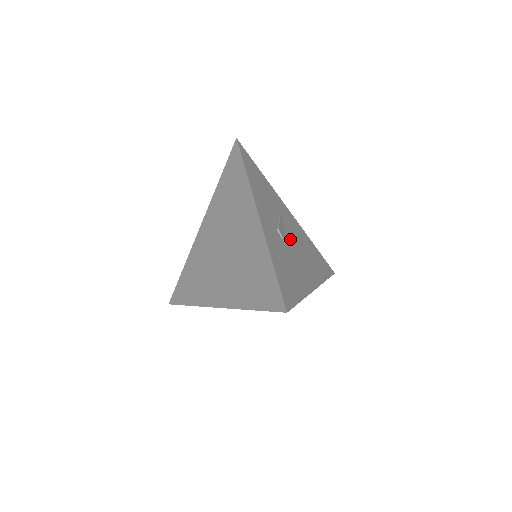
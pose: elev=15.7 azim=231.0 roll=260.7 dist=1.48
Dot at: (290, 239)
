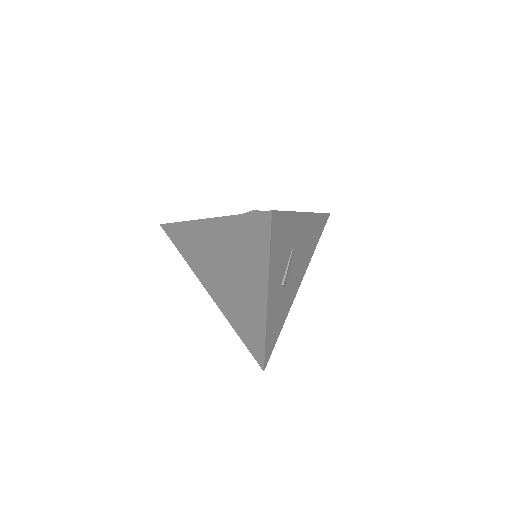
Dot at: (293, 267)
